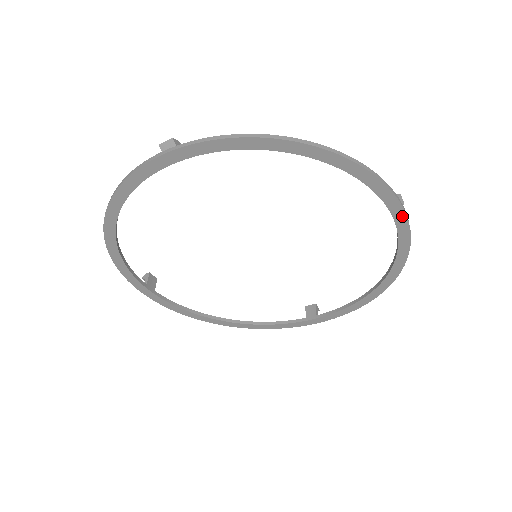
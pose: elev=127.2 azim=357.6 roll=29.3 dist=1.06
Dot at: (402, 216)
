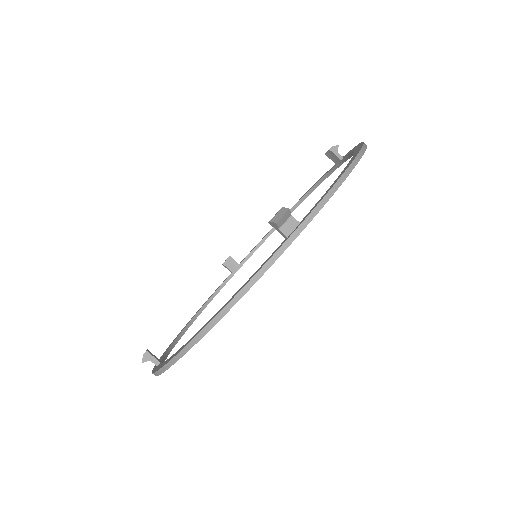
Dot at: occluded
